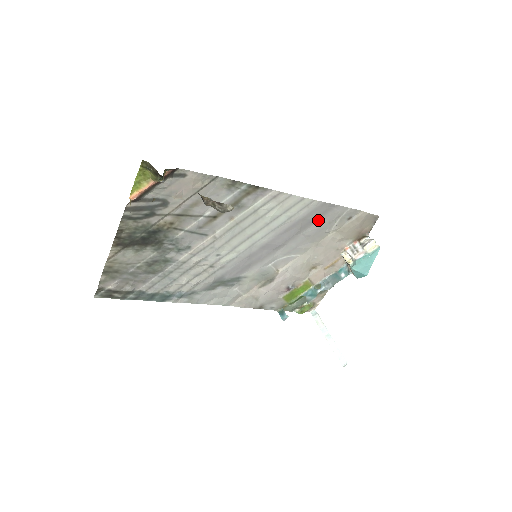
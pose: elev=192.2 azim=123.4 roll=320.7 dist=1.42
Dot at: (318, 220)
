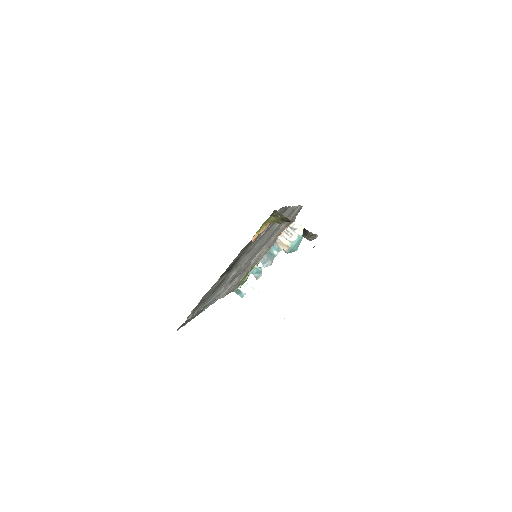
Dot at: occluded
